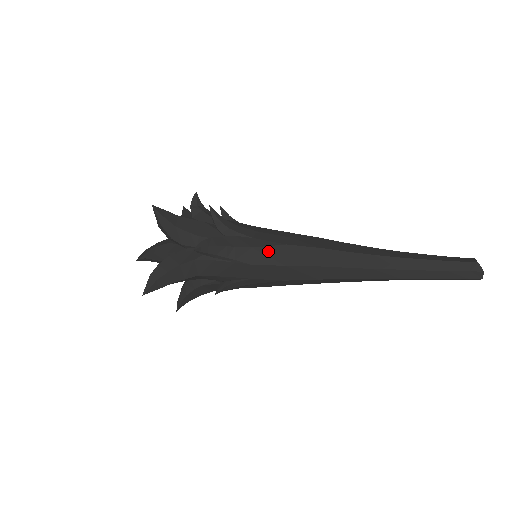
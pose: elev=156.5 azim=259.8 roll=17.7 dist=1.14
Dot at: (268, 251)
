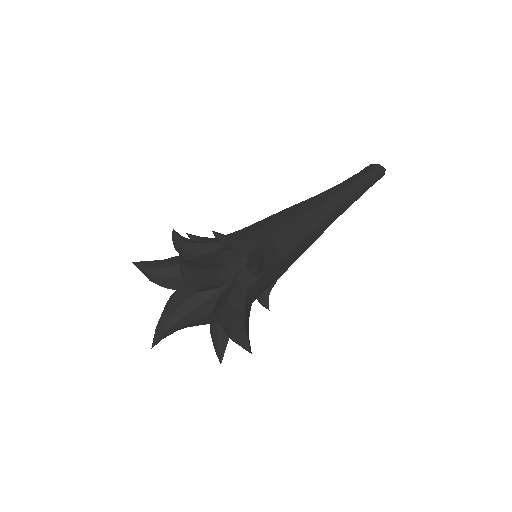
Dot at: (284, 239)
